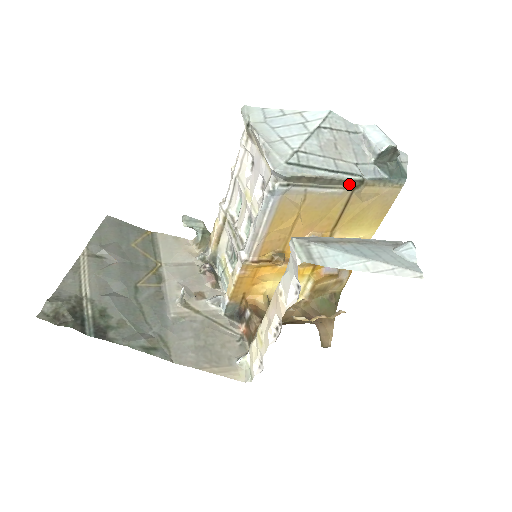
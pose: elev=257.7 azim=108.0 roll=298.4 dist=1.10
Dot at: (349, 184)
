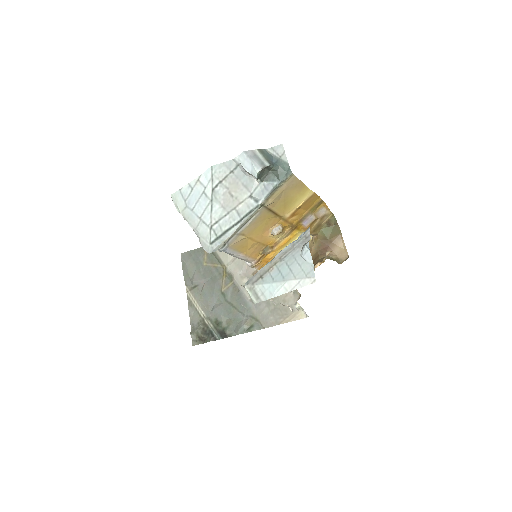
Dot at: (257, 210)
